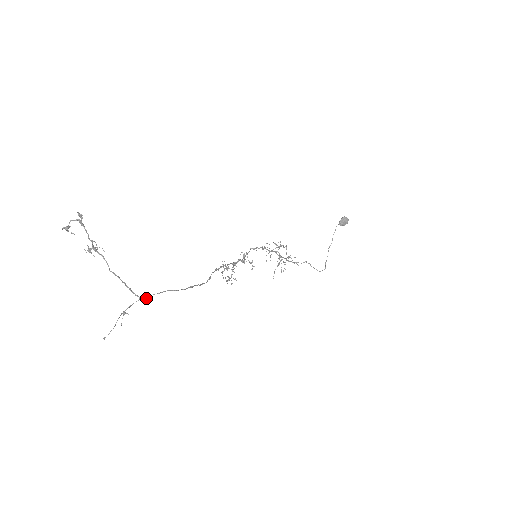
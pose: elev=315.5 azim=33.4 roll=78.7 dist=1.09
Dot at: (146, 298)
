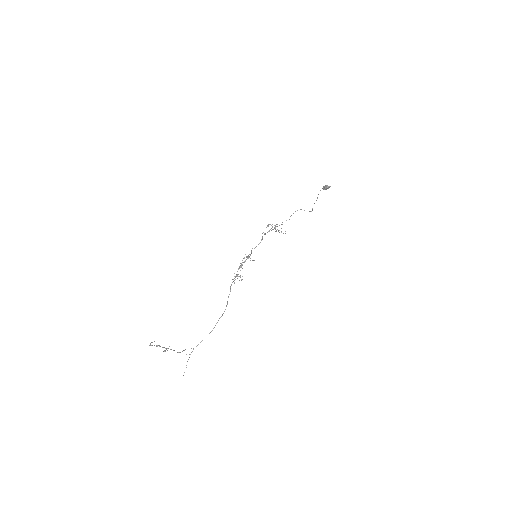
Dot at: occluded
